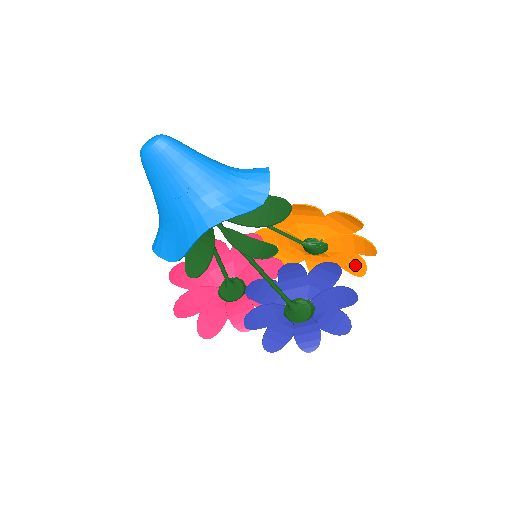
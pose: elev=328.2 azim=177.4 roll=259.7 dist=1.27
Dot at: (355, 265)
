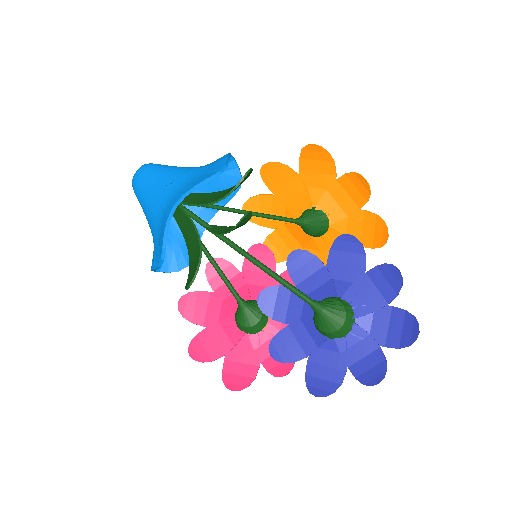
Dot at: (374, 230)
